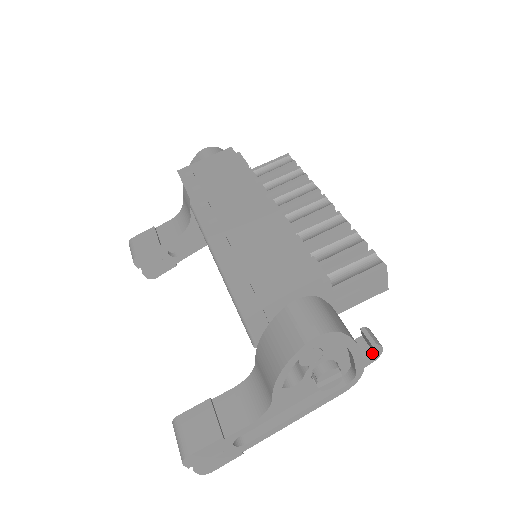
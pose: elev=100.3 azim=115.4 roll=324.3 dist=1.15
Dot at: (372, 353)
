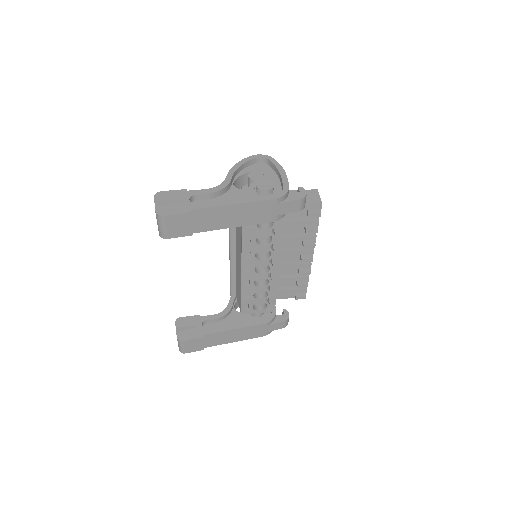
Dot at: (299, 193)
